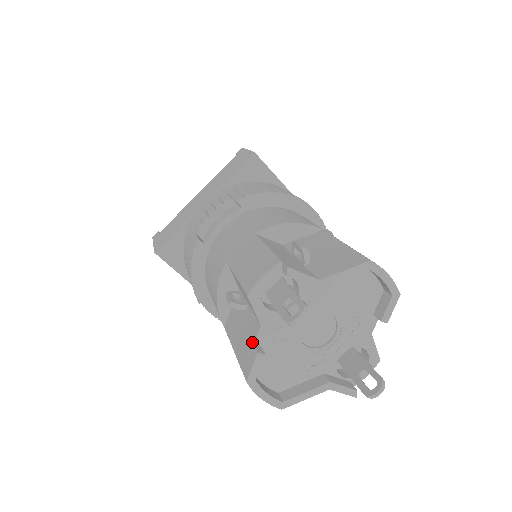
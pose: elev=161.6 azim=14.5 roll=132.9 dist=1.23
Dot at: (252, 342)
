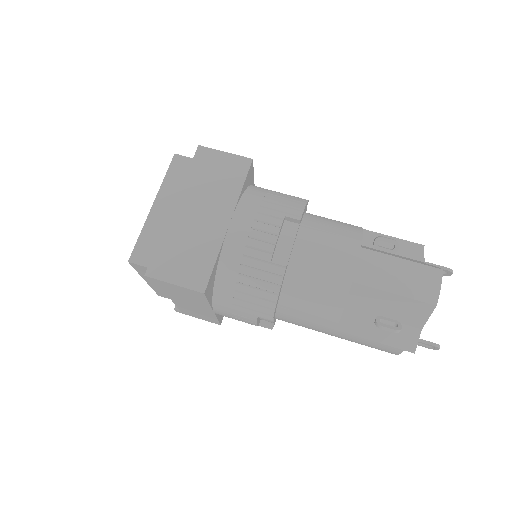
Dot at: occluded
